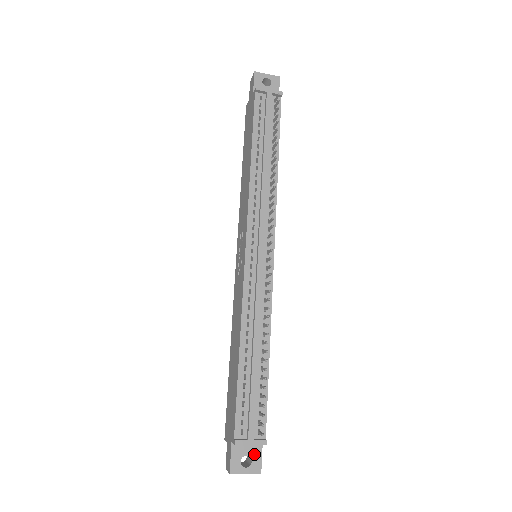
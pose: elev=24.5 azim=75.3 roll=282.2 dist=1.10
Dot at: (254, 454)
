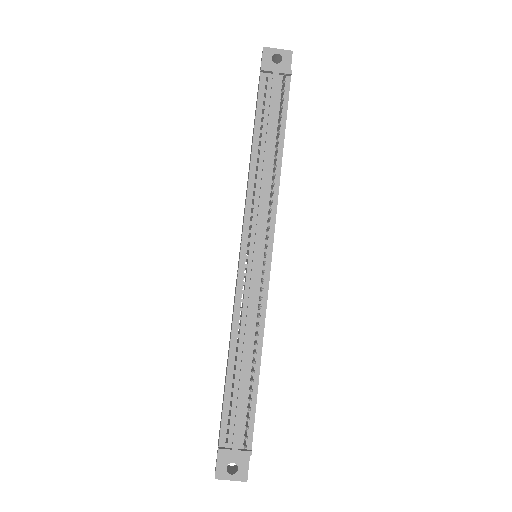
Dot at: (241, 462)
